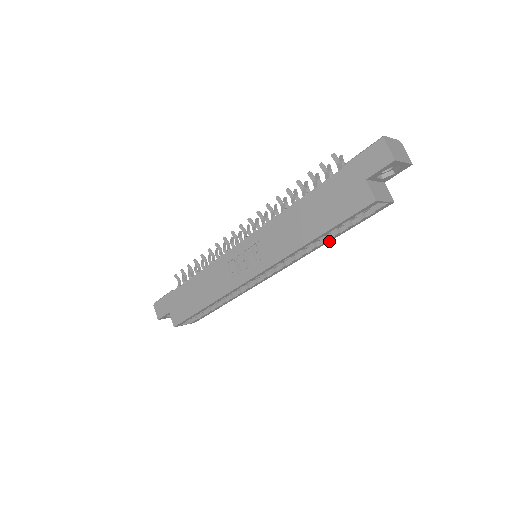
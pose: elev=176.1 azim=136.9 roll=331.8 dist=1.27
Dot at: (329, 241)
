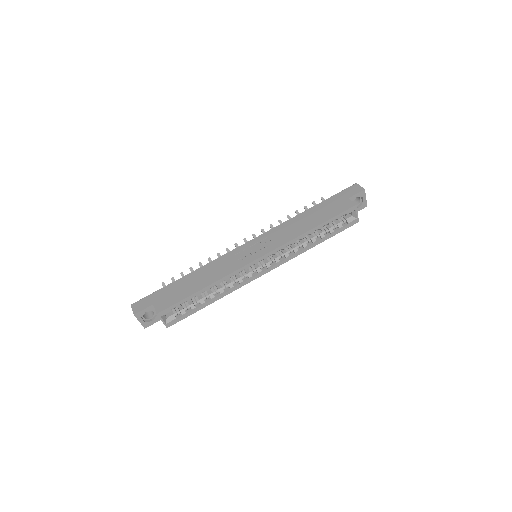
Dot at: occluded
